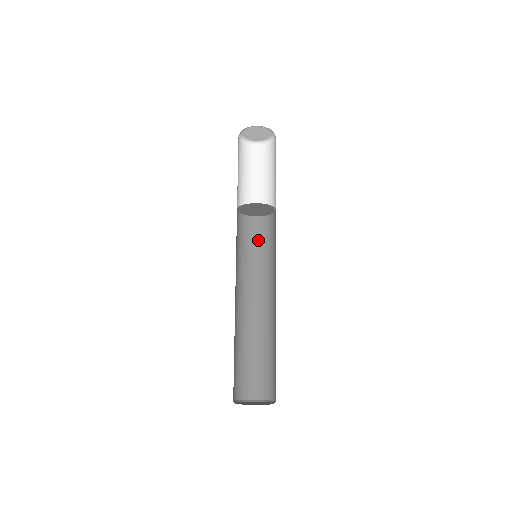
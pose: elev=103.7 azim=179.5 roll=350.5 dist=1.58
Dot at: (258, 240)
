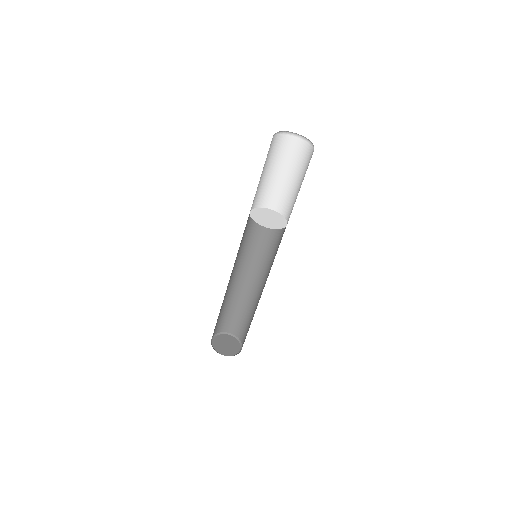
Dot at: (276, 237)
